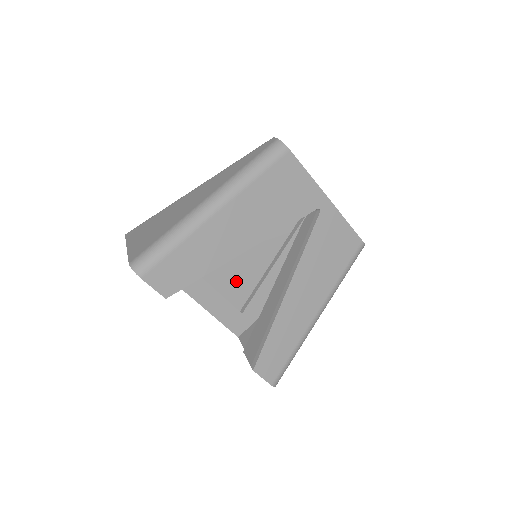
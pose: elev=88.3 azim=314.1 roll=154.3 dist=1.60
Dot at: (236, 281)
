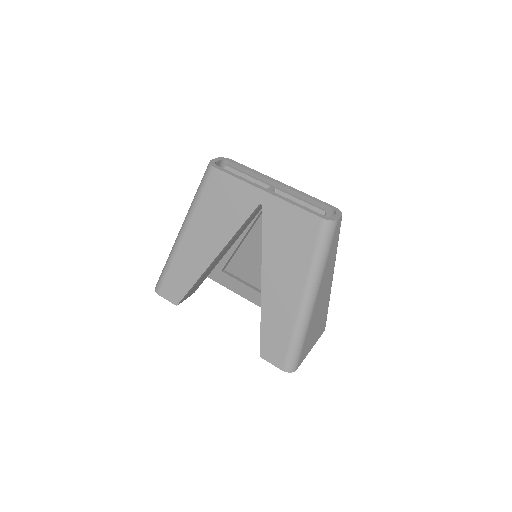
Dot at: occluded
